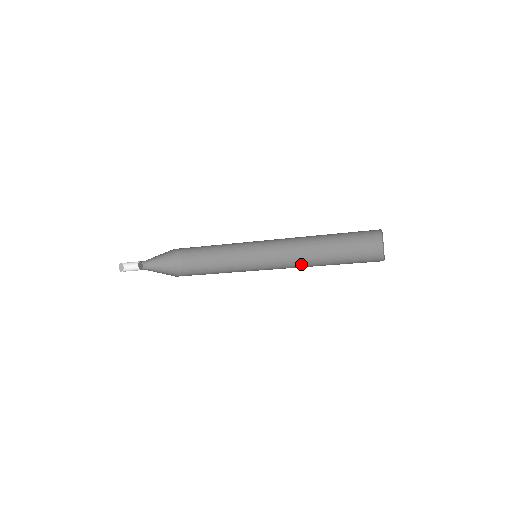
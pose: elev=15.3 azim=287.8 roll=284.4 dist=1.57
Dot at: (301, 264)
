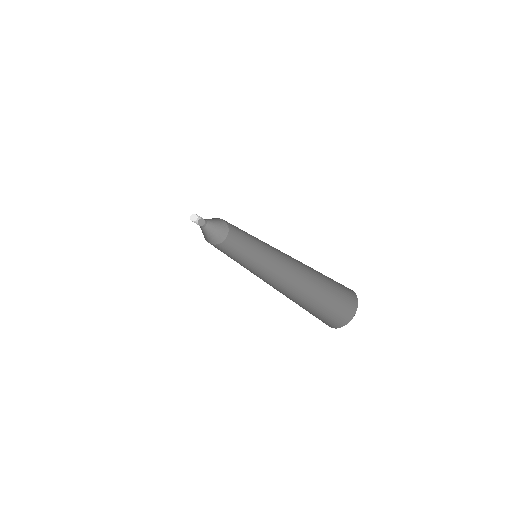
Dot at: (285, 285)
